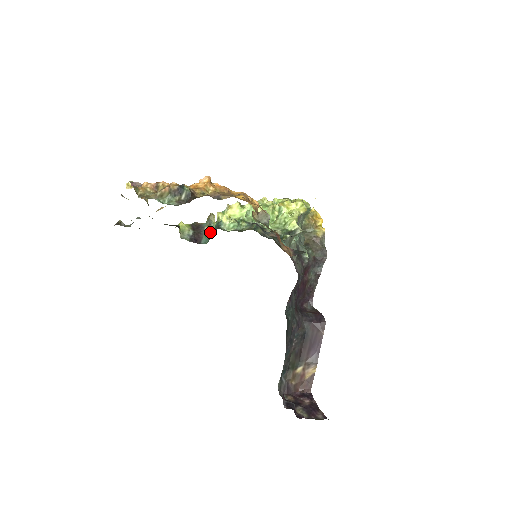
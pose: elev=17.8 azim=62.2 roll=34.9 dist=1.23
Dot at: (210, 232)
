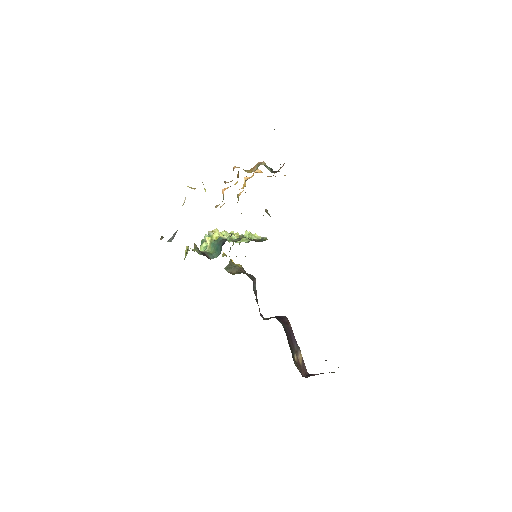
Dot at: (209, 252)
